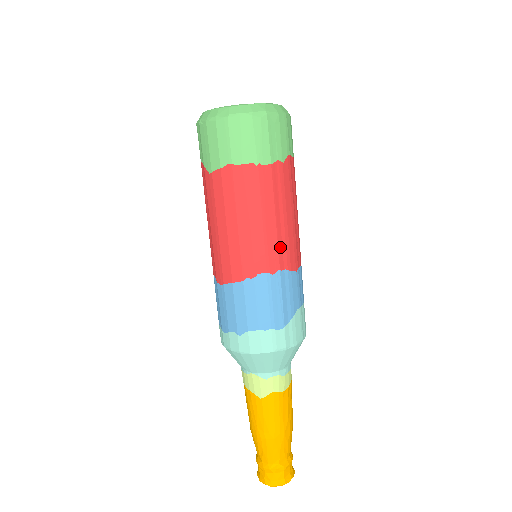
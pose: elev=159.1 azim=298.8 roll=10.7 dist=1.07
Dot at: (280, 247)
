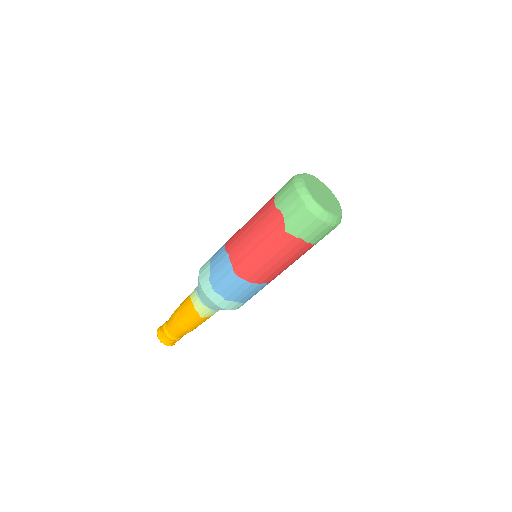
Dot at: occluded
